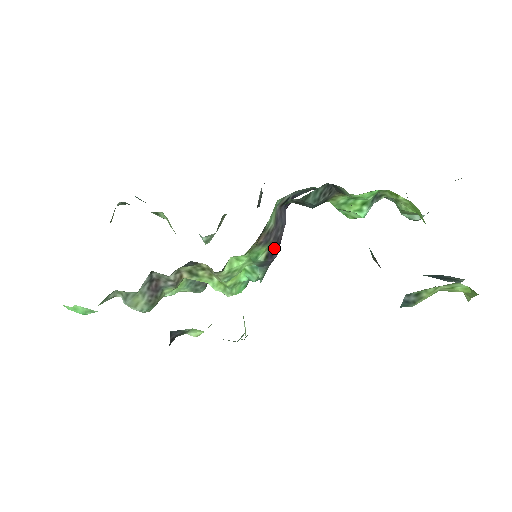
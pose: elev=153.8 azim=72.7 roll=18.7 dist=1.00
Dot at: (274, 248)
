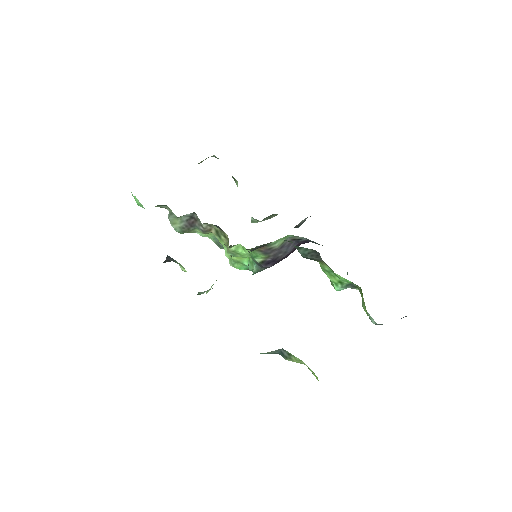
Dot at: (271, 261)
